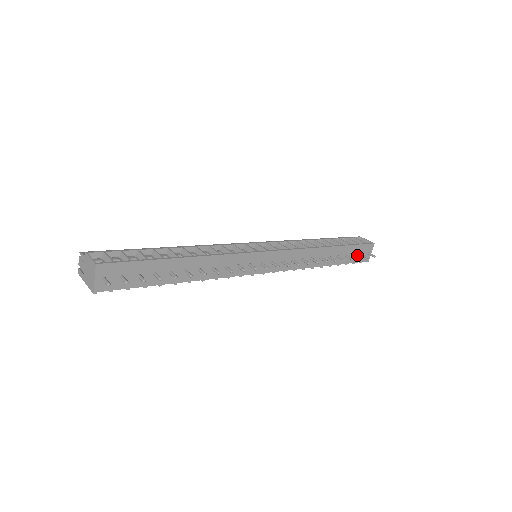
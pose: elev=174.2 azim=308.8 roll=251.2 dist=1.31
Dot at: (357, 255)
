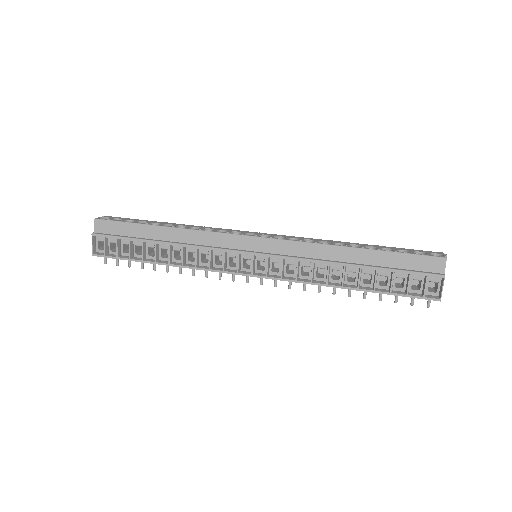
Dot at: occluded
